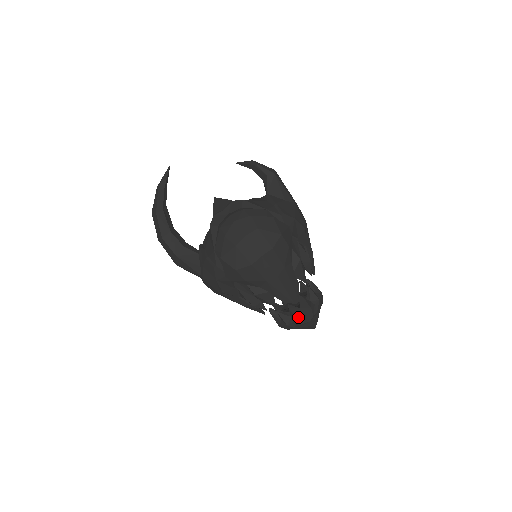
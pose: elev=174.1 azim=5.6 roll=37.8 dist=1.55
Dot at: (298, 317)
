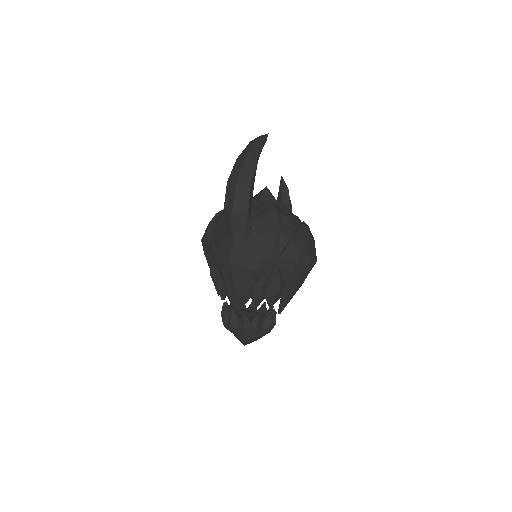
Dot at: (270, 327)
